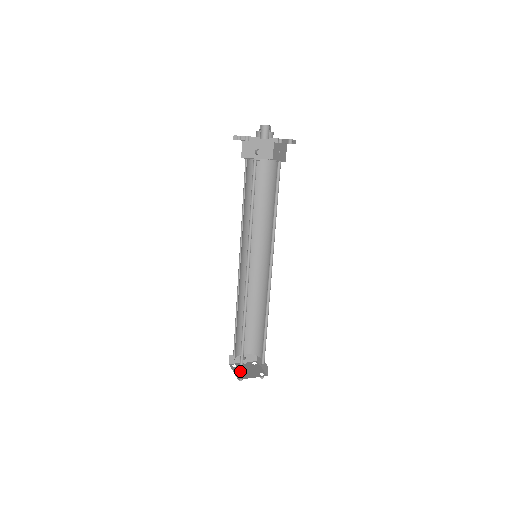
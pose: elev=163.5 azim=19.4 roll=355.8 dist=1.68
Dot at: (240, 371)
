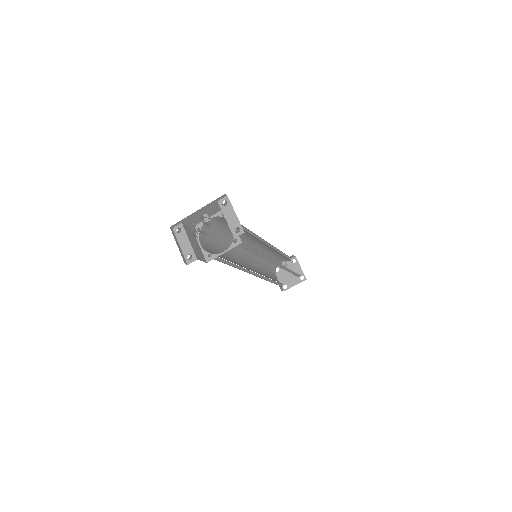
Dot at: (283, 278)
